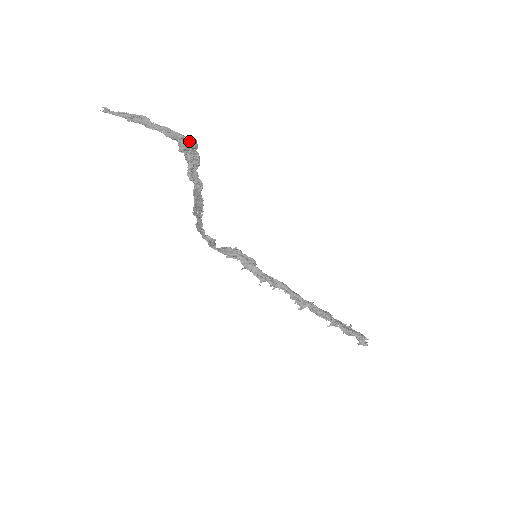
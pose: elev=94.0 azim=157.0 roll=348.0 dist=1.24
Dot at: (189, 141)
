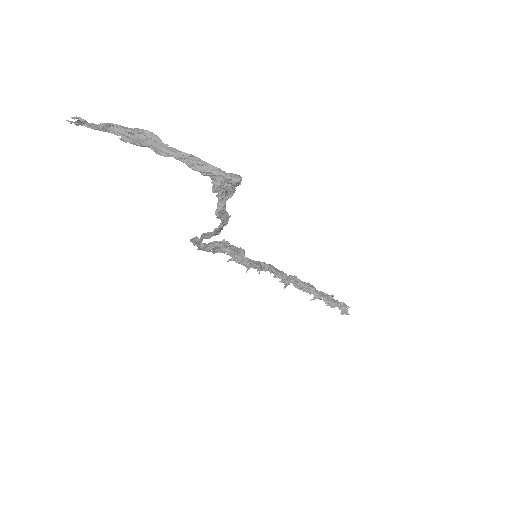
Dot at: (233, 182)
